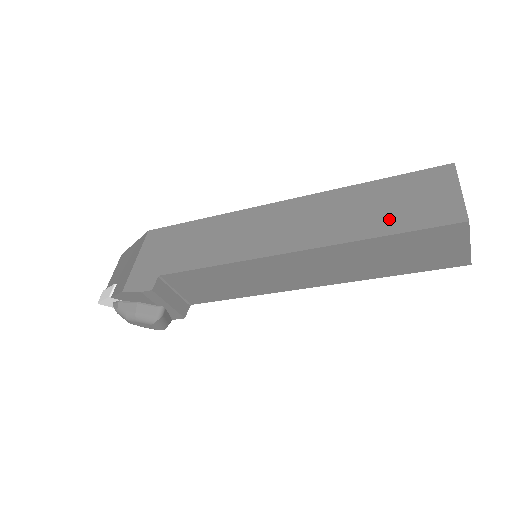
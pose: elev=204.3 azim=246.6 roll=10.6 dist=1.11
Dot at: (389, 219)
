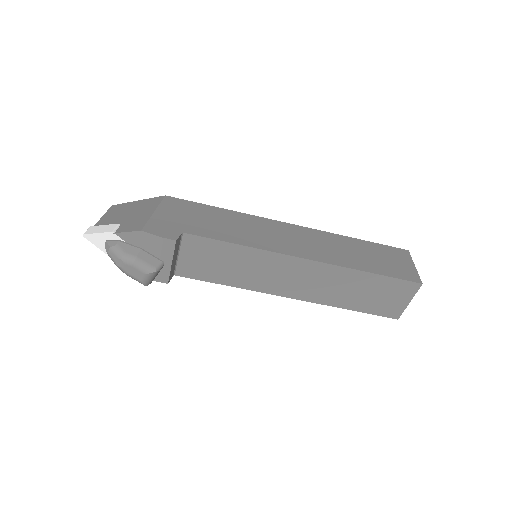
Dot at: (374, 265)
